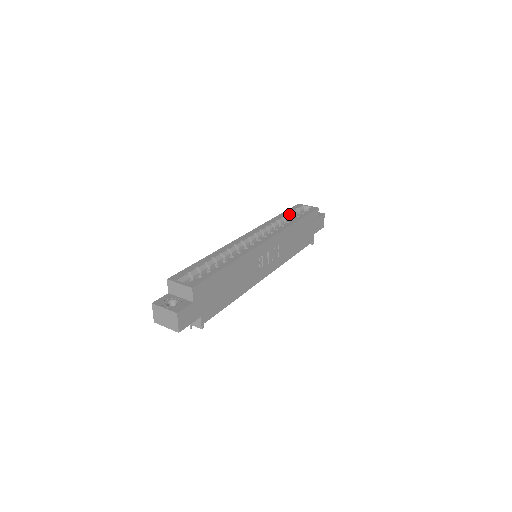
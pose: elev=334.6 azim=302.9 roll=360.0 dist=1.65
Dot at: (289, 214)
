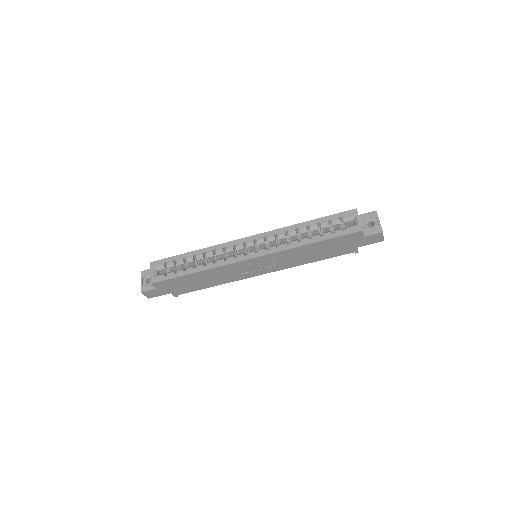
Dot at: (322, 224)
